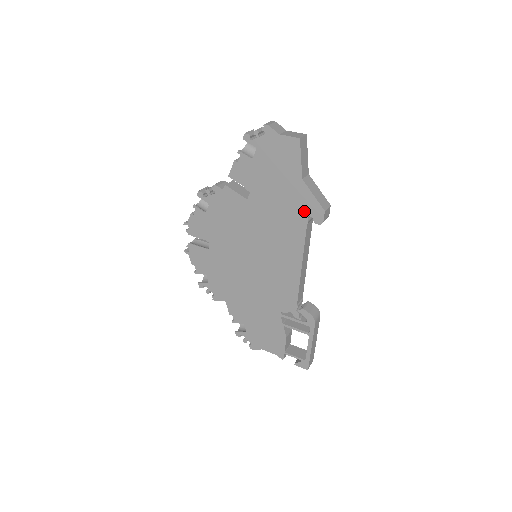
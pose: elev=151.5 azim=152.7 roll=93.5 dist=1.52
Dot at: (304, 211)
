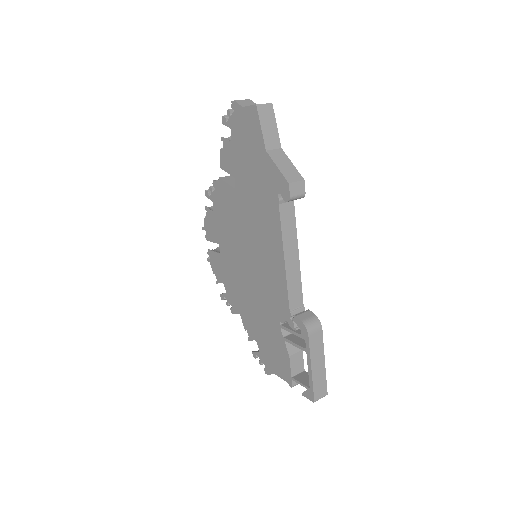
Dot at: (274, 189)
